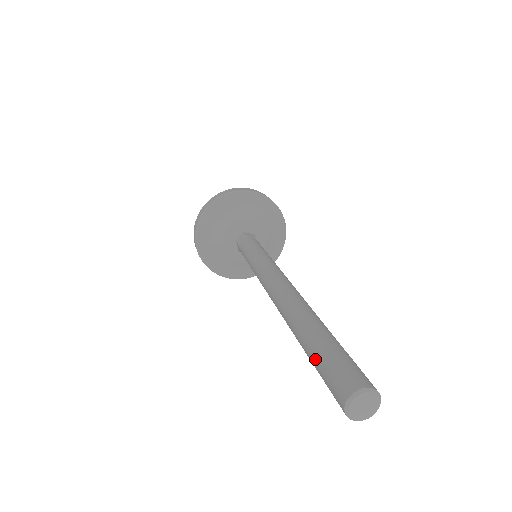
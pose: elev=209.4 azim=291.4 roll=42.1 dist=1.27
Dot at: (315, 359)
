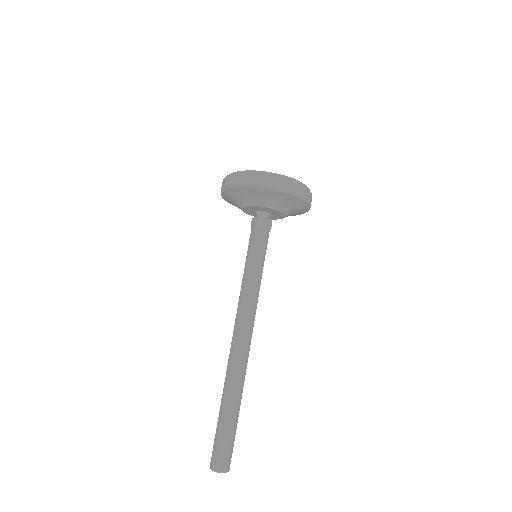
Dot at: (219, 427)
